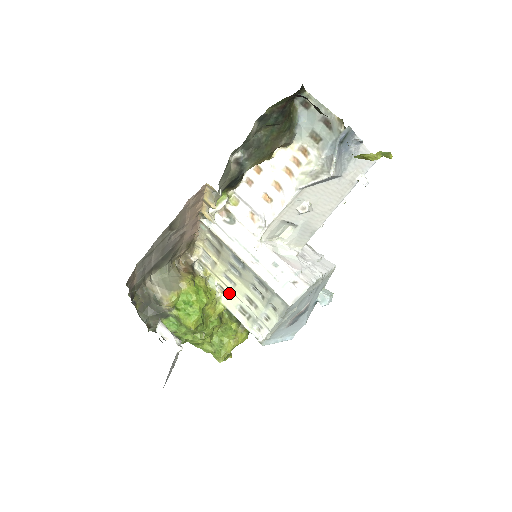
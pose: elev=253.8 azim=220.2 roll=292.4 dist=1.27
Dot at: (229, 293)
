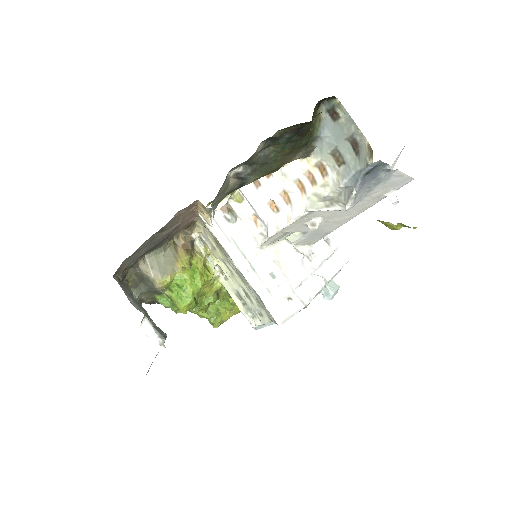
Dot at: (227, 277)
